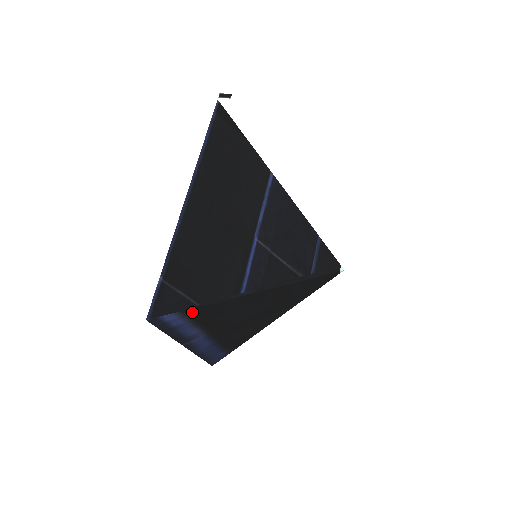
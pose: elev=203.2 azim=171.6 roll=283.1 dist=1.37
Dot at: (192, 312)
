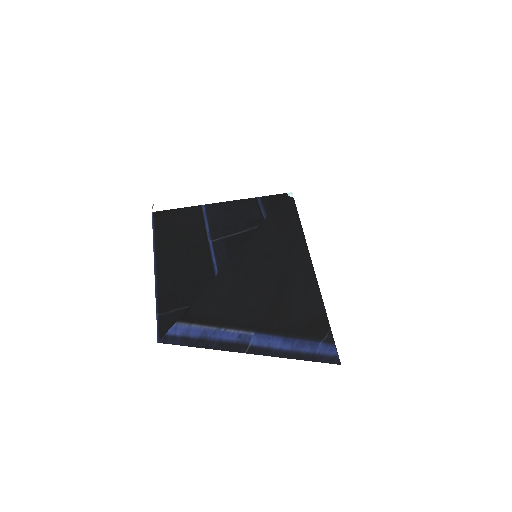
Dot at: (193, 315)
